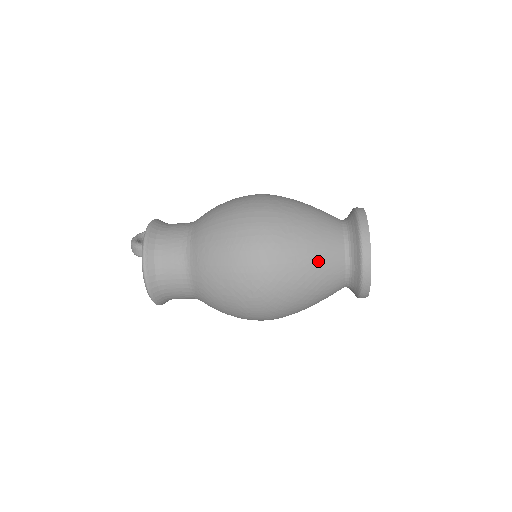
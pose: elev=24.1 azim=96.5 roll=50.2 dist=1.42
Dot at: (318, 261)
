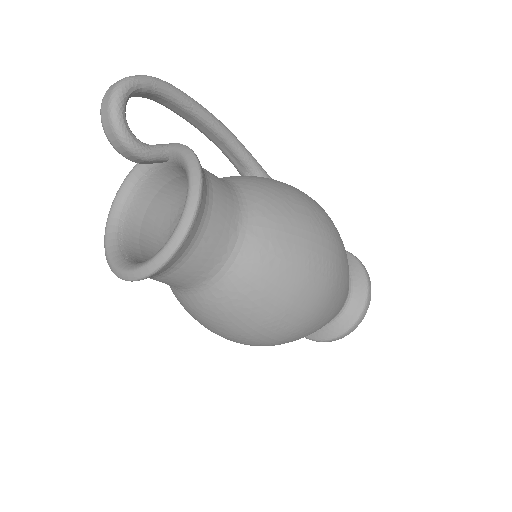
Dot at: occluded
